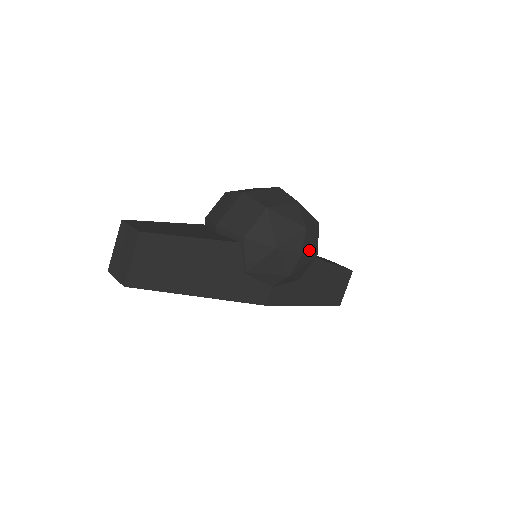
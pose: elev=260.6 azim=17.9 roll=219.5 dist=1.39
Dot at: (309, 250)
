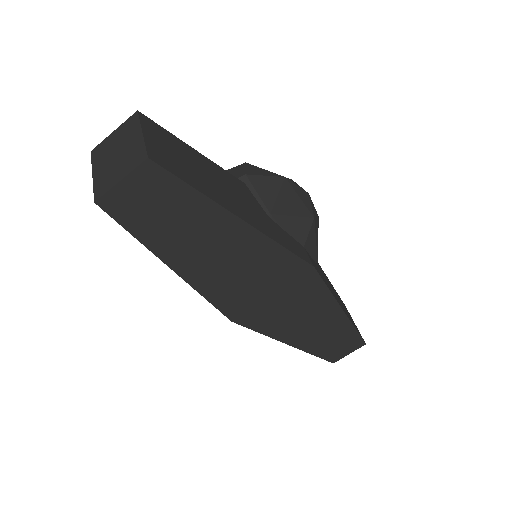
Dot at: occluded
